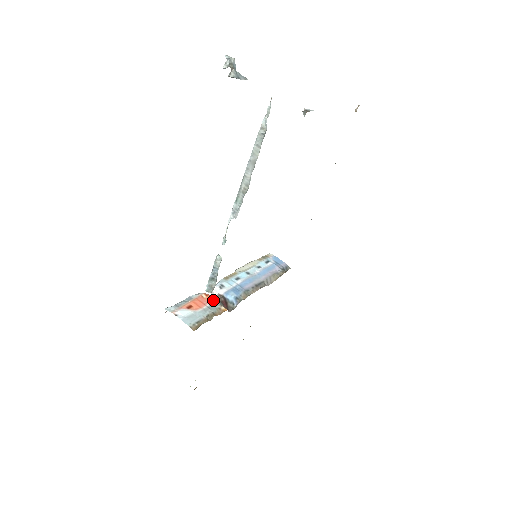
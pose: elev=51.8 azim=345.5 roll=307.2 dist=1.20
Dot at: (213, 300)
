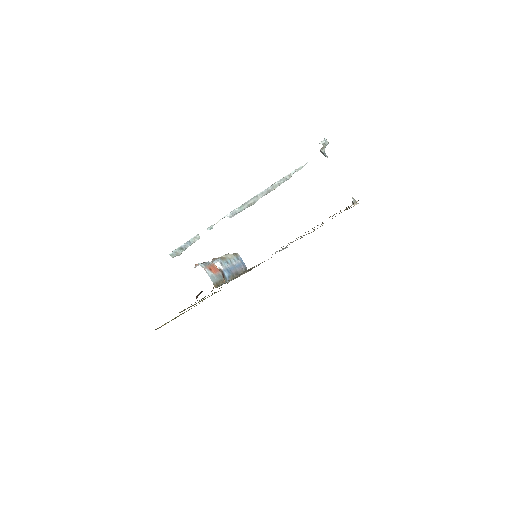
Dot at: (219, 271)
